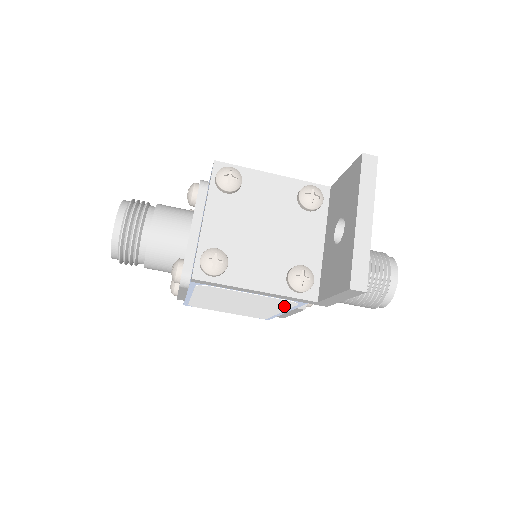
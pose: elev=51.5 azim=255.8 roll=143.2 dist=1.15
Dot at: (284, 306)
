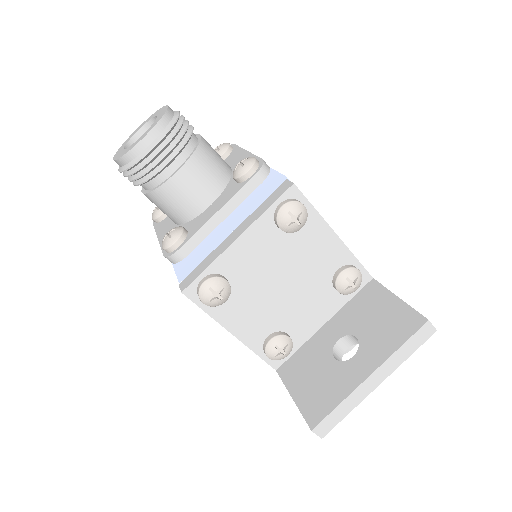
Dot at: occluded
